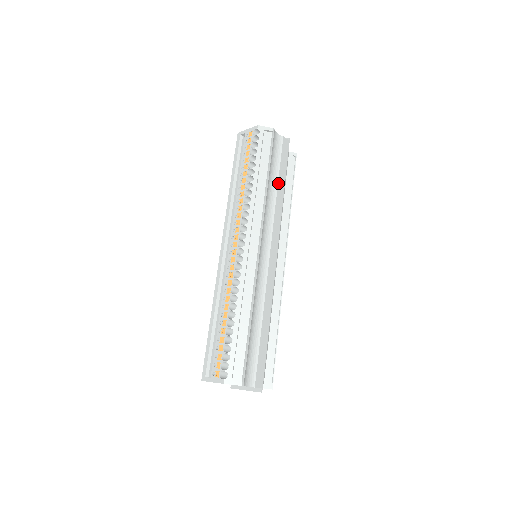
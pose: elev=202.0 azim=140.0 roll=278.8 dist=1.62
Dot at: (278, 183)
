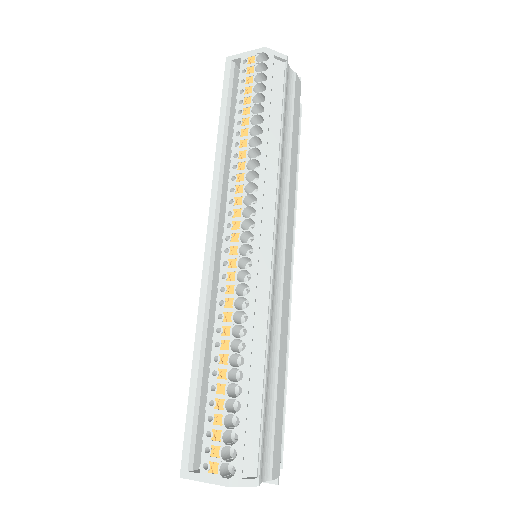
Dot at: (292, 143)
